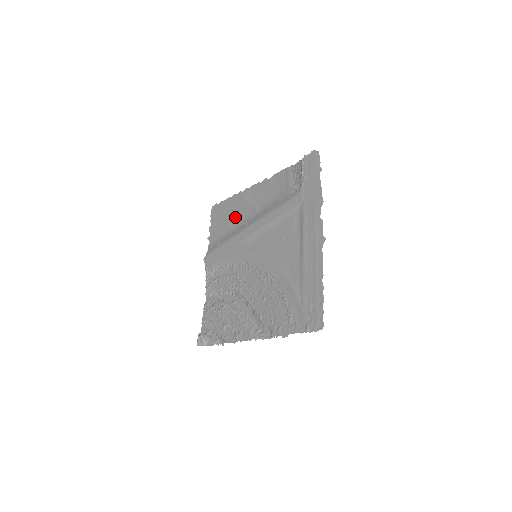
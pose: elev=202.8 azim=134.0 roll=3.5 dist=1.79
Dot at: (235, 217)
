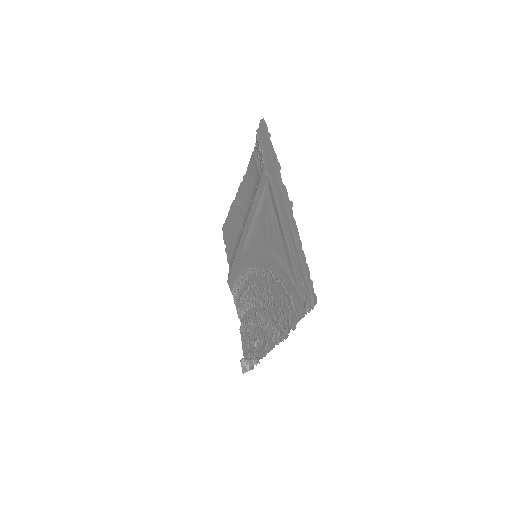
Dot at: (236, 228)
